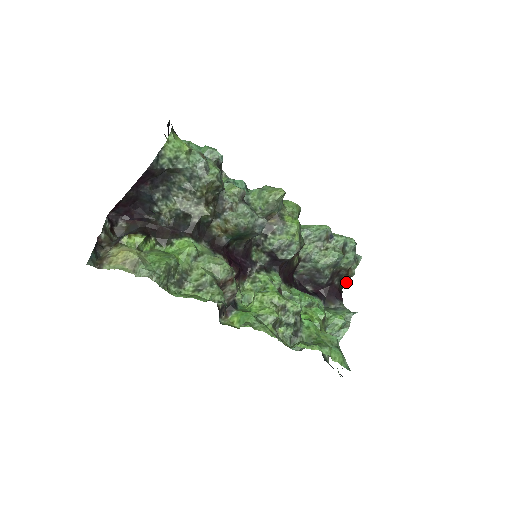
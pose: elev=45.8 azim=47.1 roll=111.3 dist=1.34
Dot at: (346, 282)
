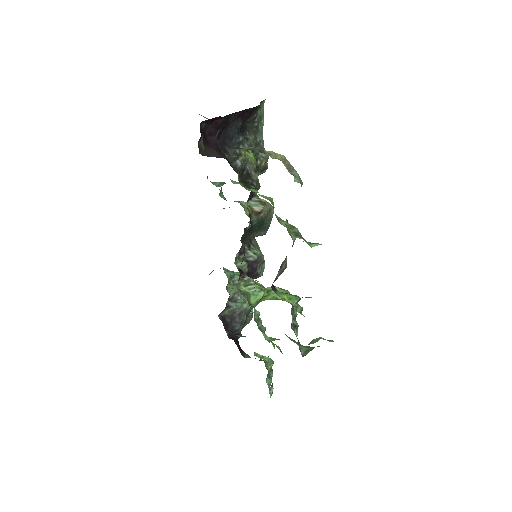
Dot at: occluded
